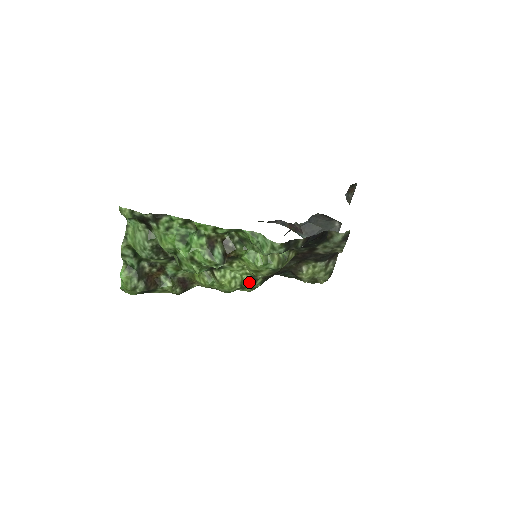
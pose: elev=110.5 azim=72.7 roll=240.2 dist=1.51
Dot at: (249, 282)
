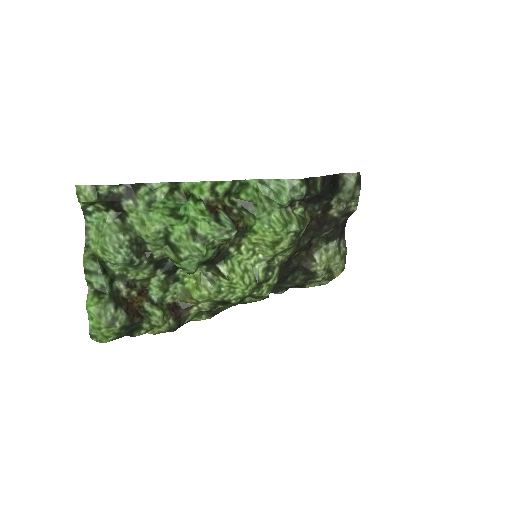
Dot at: (265, 274)
